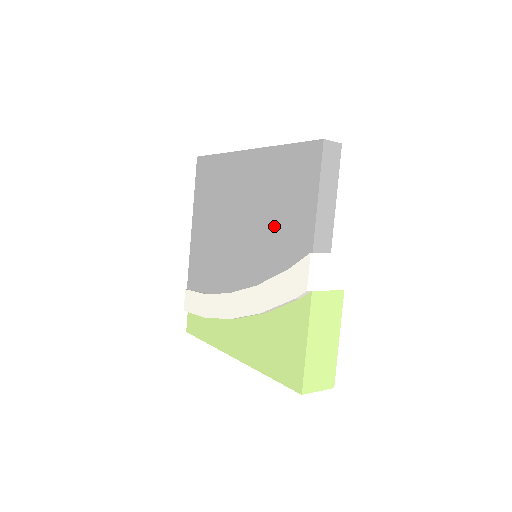
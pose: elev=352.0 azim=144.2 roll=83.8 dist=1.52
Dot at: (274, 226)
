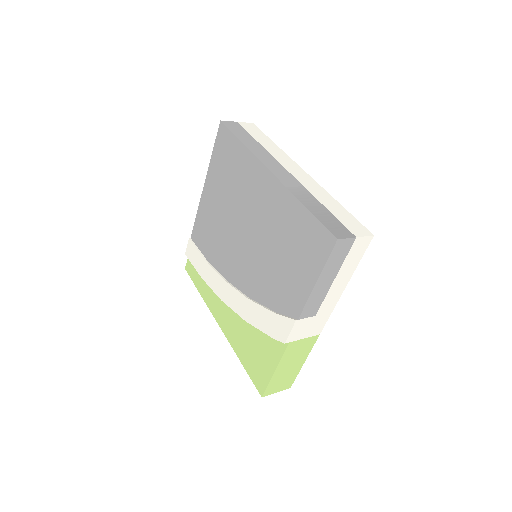
Dot at: (274, 266)
